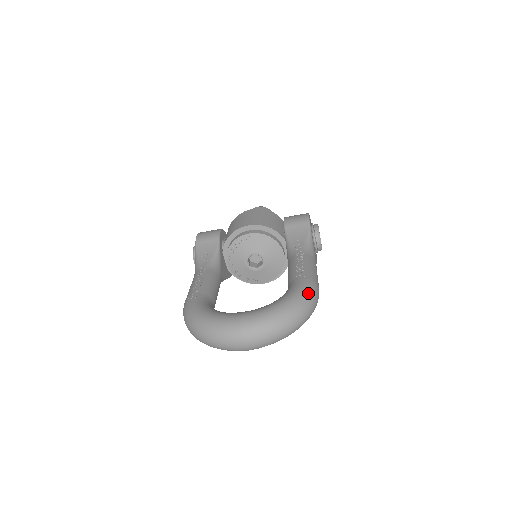
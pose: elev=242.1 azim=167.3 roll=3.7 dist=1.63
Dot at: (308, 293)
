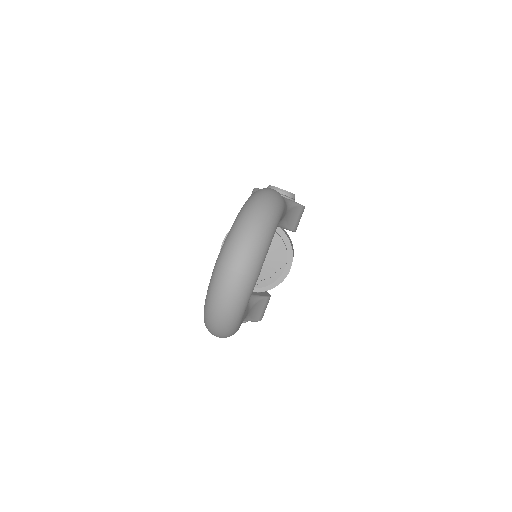
Dot at: (254, 194)
